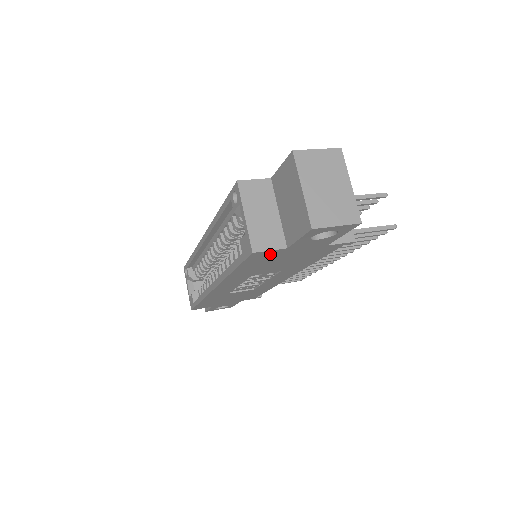
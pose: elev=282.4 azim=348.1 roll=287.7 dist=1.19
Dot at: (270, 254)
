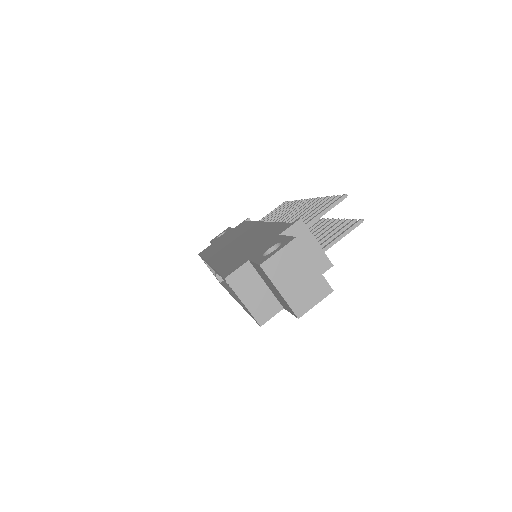
Dot at: occluded
